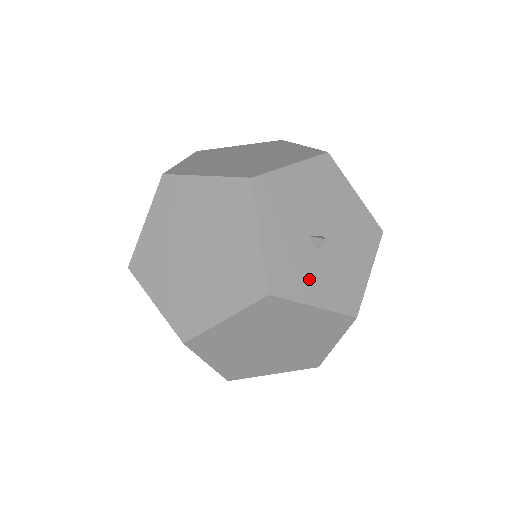
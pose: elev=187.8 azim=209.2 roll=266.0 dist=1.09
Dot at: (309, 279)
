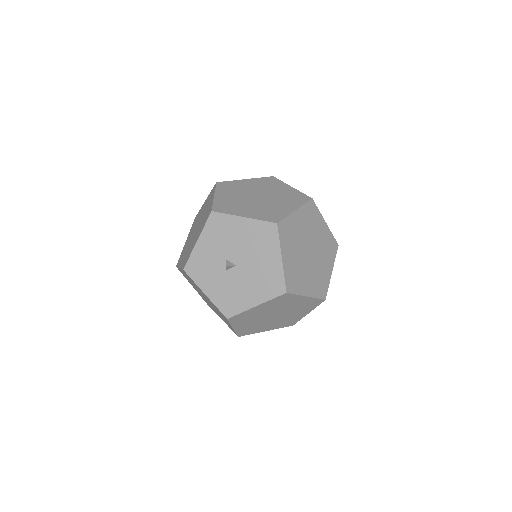
Dot at: (211, 279)
